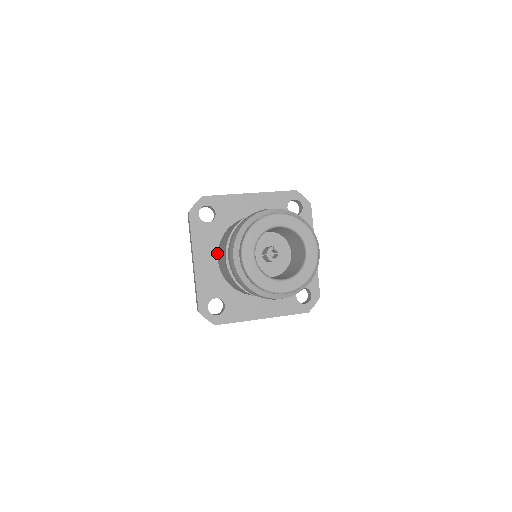
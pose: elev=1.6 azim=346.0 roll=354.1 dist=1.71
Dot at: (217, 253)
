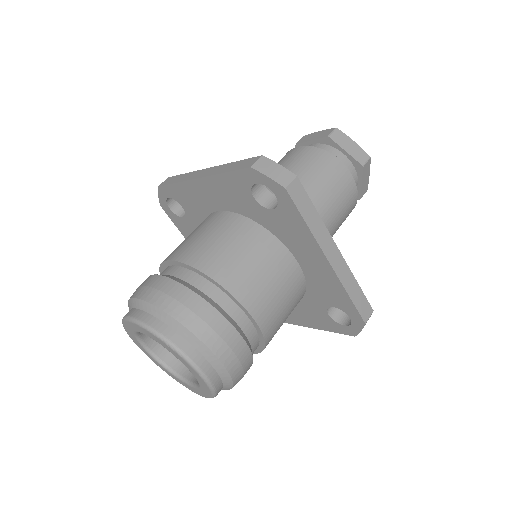
Dot at: occluded
